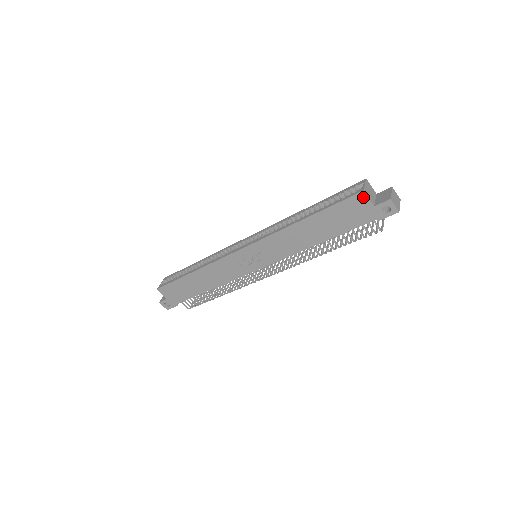
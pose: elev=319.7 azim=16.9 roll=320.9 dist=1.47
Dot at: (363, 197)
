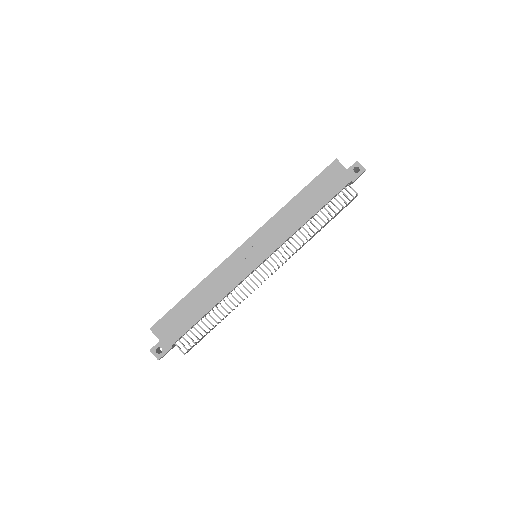
Dot at: (337, 164)
